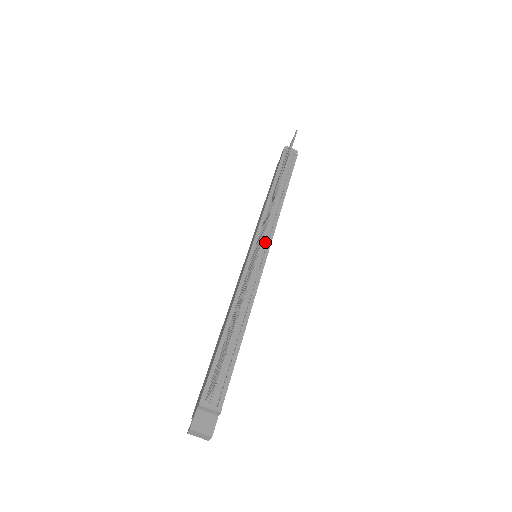
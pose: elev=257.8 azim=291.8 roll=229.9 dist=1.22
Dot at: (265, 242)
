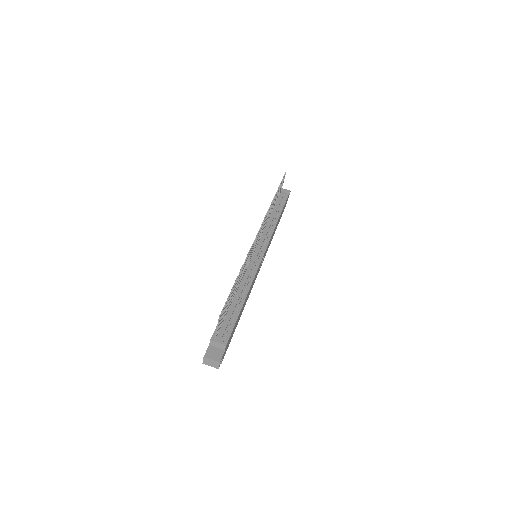
Dot at: (262, 246)
